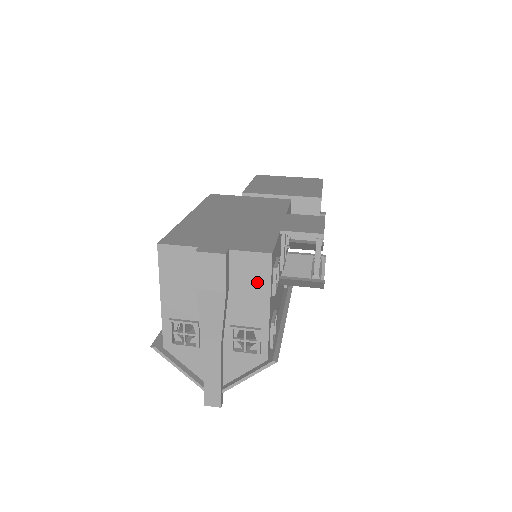
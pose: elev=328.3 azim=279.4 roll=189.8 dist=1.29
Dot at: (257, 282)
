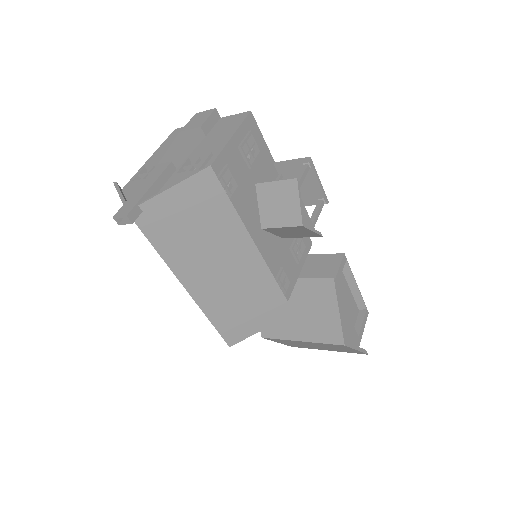
Dot at: (229, 128)
